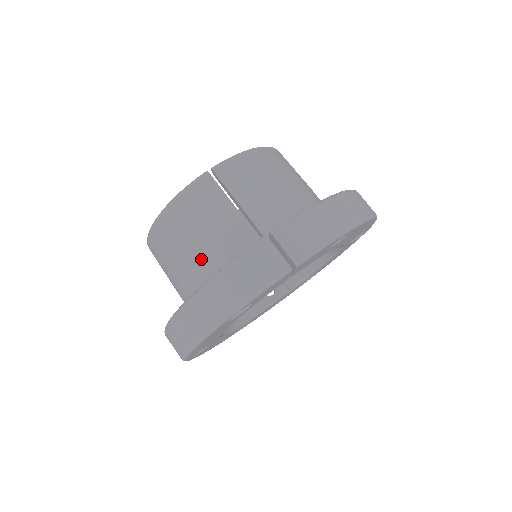
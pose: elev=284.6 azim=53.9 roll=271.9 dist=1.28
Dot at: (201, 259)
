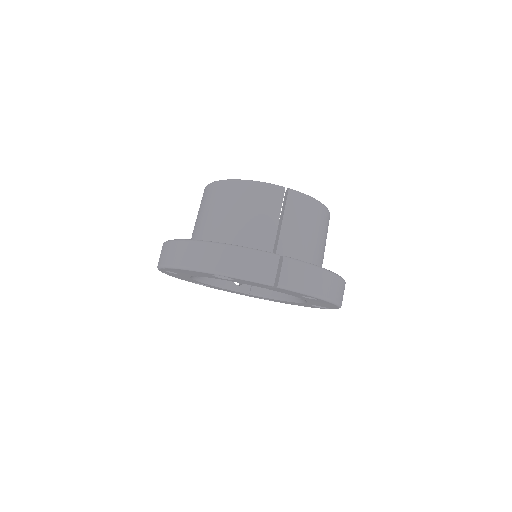
Dot at: (231, 227)
